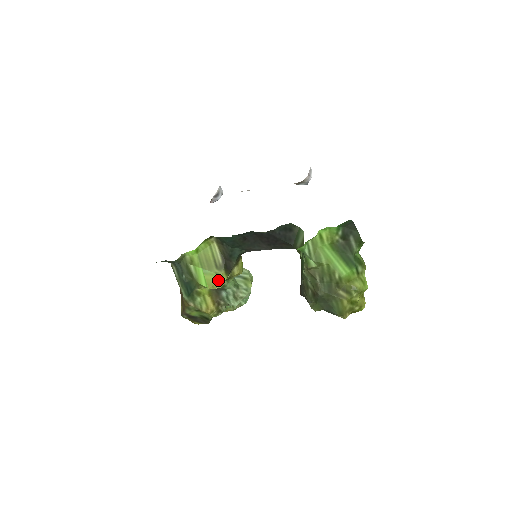
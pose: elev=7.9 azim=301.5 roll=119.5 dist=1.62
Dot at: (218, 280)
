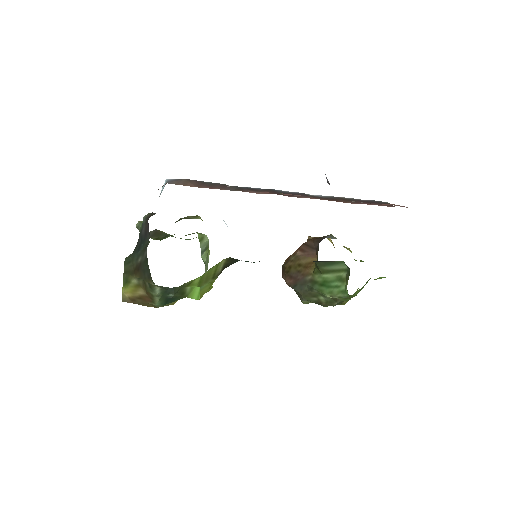
Dot at: (209, 287)
